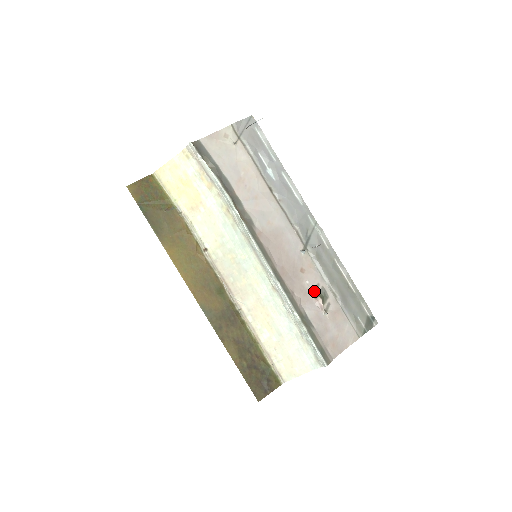
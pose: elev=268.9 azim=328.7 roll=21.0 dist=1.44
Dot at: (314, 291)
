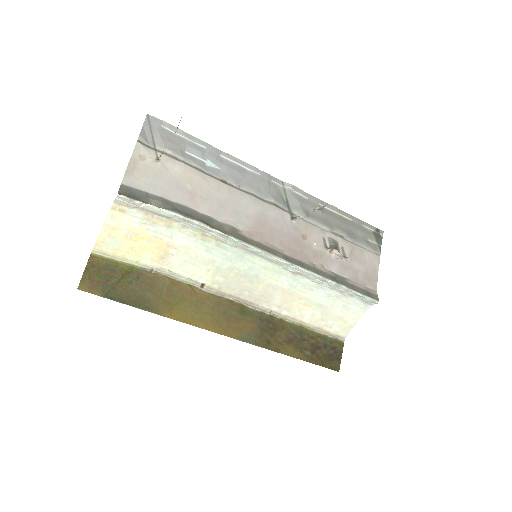
Dot at: (325, 247)
